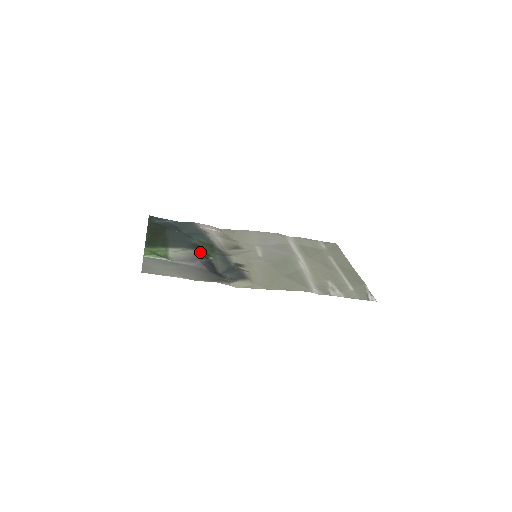
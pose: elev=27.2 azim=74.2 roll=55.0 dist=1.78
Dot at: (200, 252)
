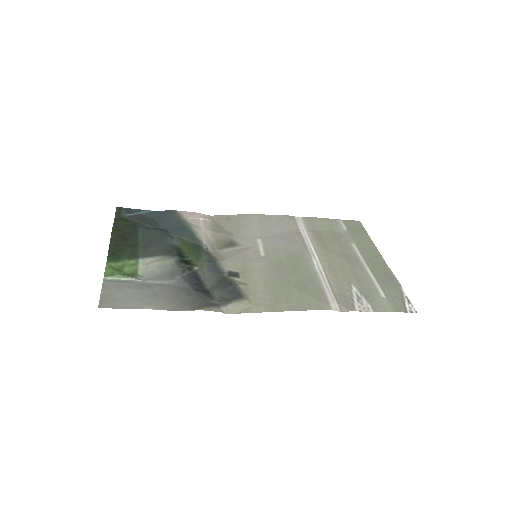
Dot at: (181, 261)
